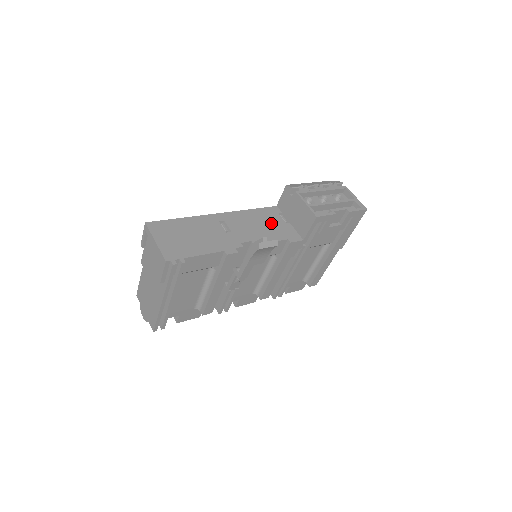
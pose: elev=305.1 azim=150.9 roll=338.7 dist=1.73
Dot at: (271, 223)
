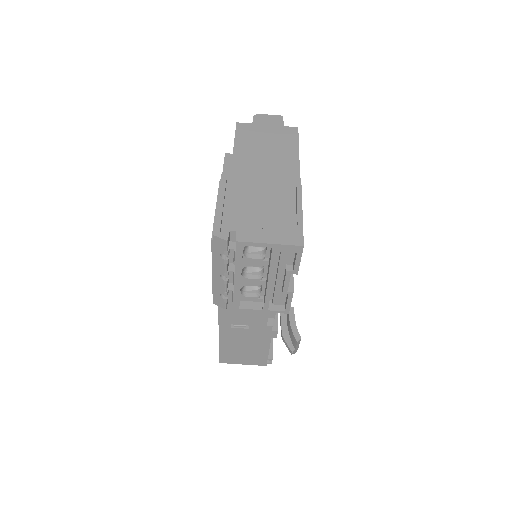
Dot at: occluded
